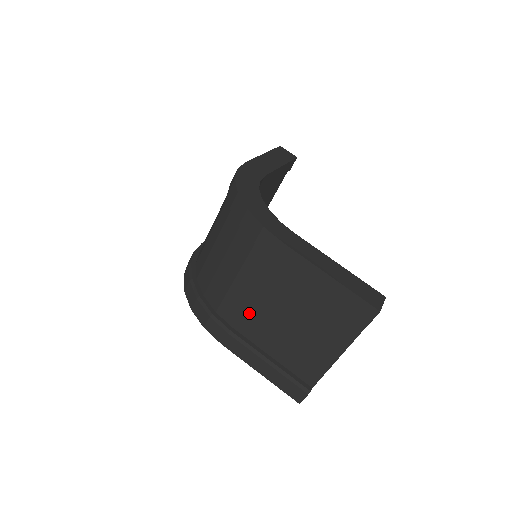
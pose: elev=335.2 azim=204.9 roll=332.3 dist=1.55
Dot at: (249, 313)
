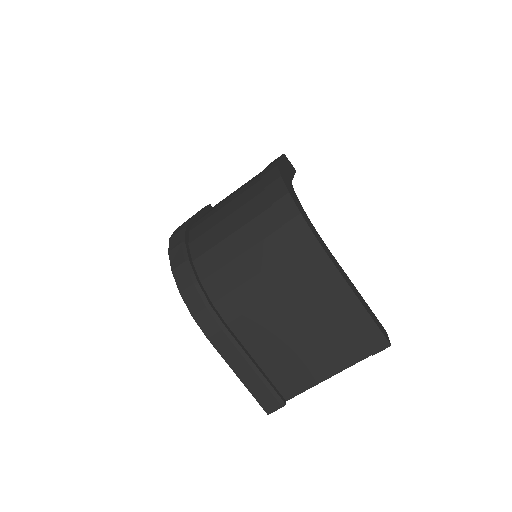
Dot at: (254, 314)
